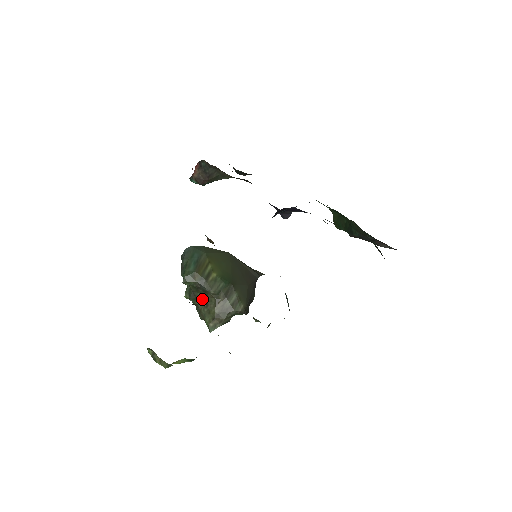
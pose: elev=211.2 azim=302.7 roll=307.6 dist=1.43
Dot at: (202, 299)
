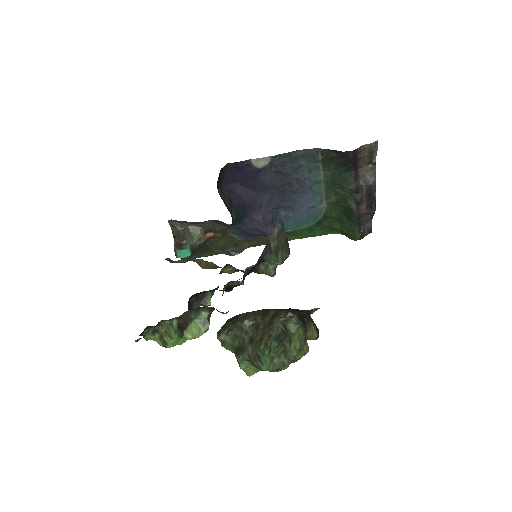
Dot at: (247, 342)
